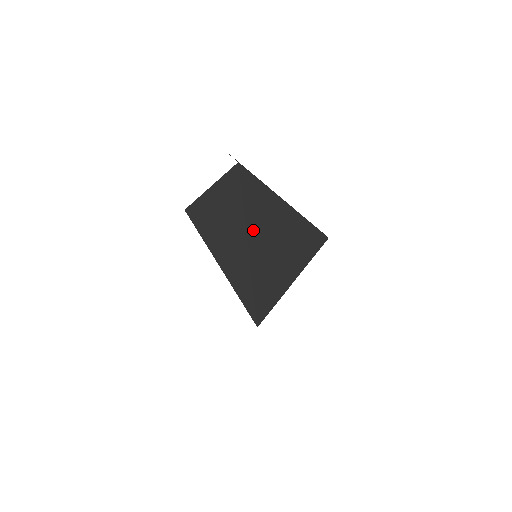
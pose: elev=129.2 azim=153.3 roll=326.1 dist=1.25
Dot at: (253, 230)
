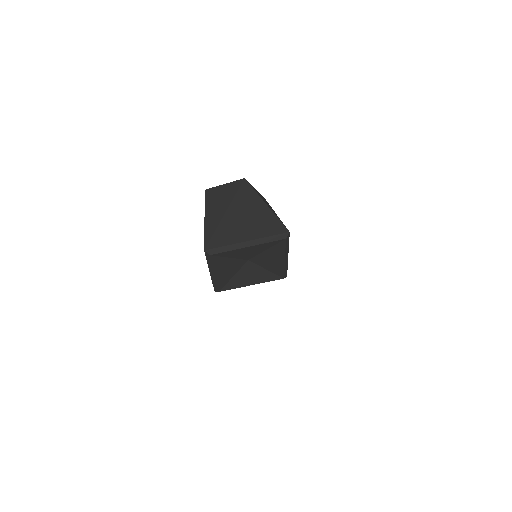
Dot at: (234, 207)
